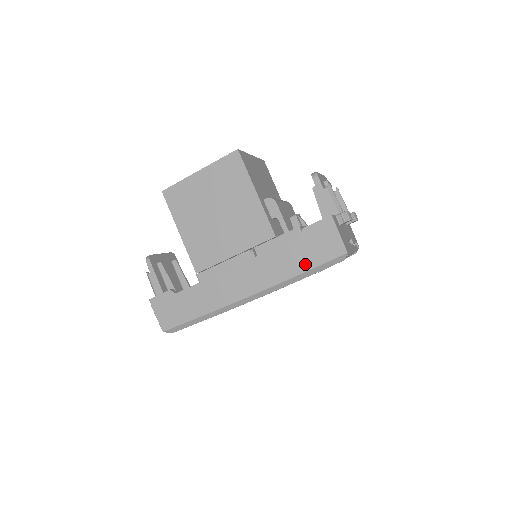
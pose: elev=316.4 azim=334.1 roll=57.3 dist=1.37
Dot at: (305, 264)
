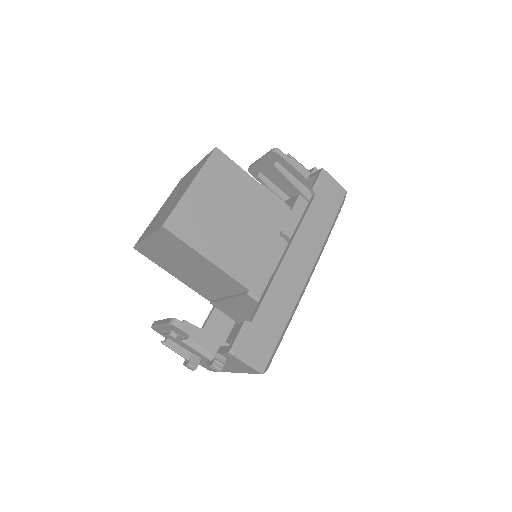
Dot at: (330, 216)
